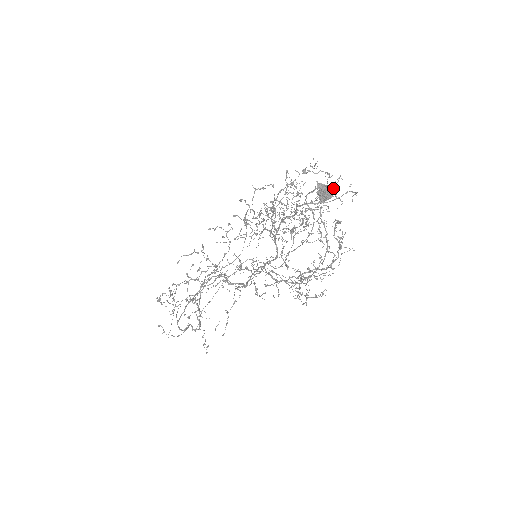
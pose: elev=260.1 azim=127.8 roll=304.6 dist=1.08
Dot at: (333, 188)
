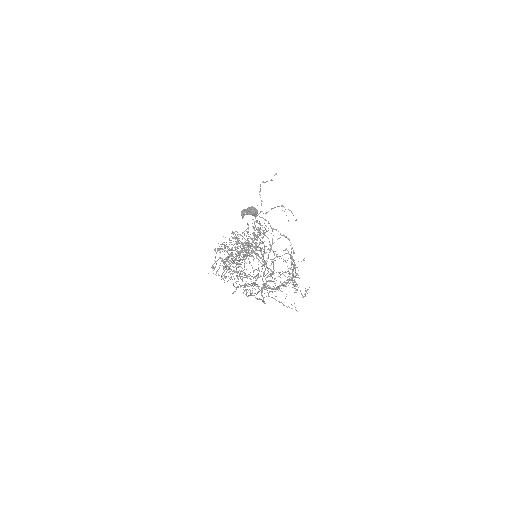
Dot at: (252, 209)
